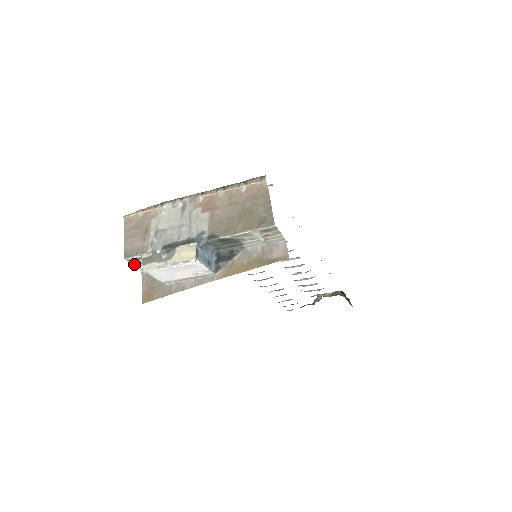
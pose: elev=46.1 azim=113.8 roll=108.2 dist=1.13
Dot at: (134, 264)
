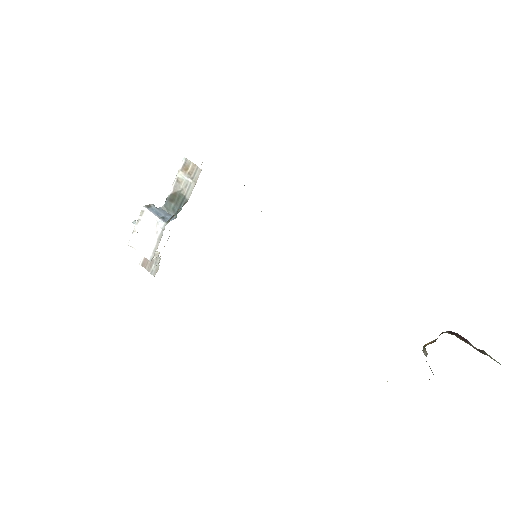
Dot at: (149, 271)
